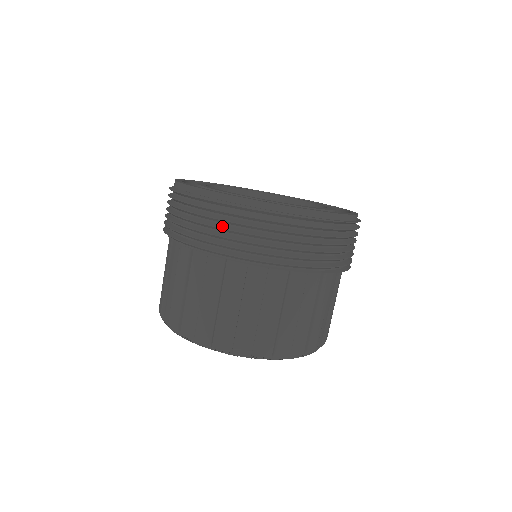
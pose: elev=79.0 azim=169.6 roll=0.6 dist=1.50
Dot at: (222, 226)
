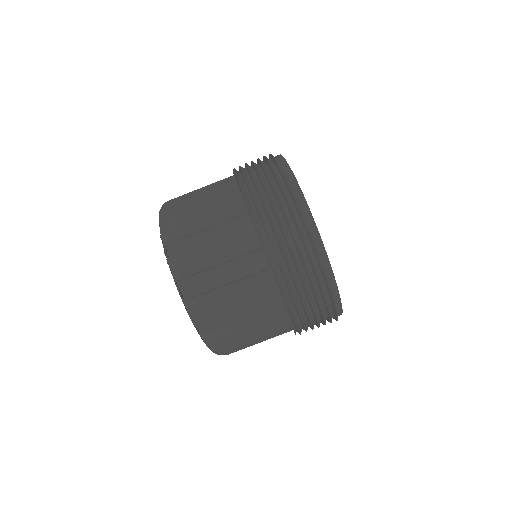
Dot at: (314, 305)
